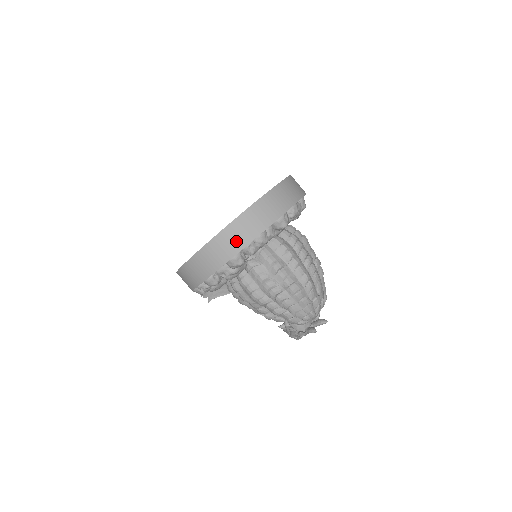
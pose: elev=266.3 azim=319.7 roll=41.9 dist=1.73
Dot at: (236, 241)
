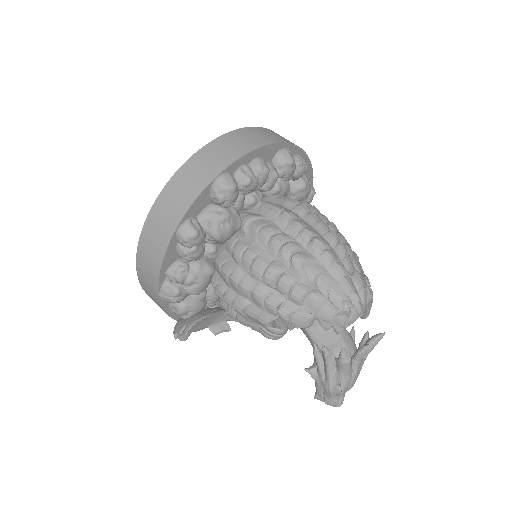
Dot at: (223, 155)
